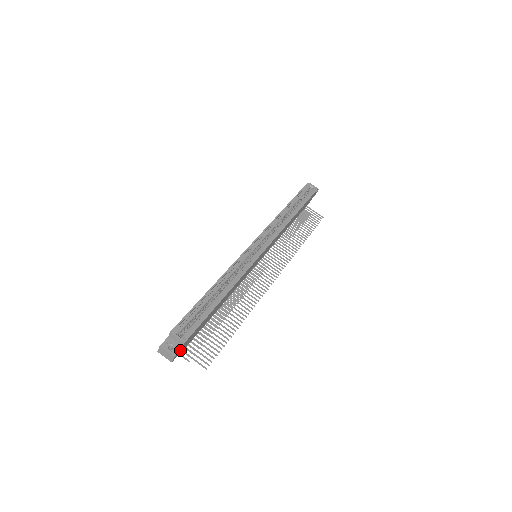
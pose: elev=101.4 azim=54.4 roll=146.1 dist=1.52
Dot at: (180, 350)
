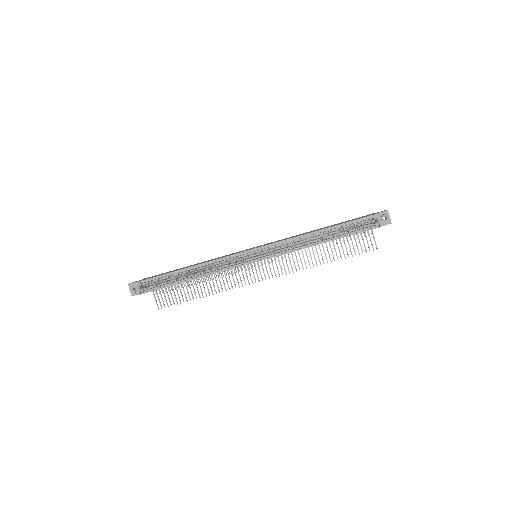
Dot at: occluded
